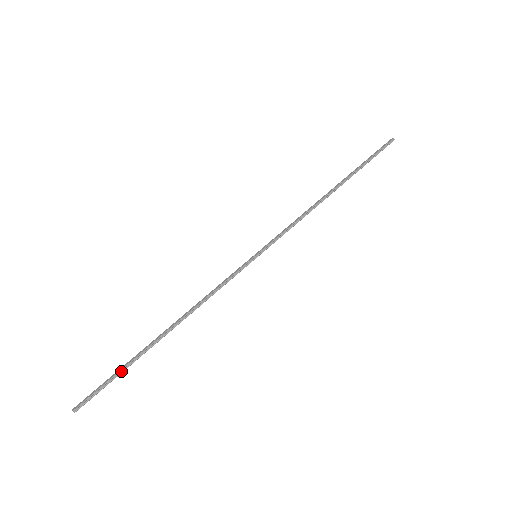
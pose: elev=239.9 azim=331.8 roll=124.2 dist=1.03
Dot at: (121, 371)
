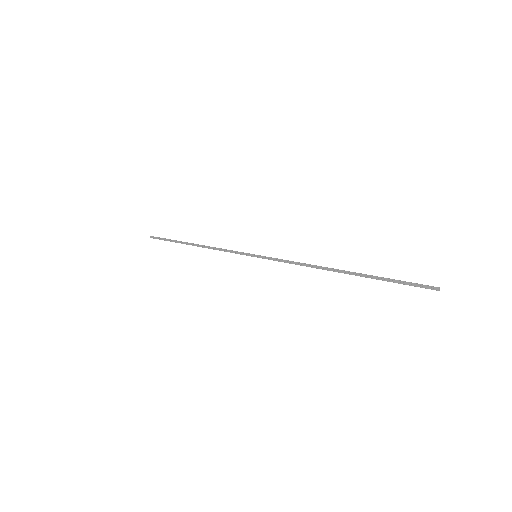
Dot at: (171, 241)
